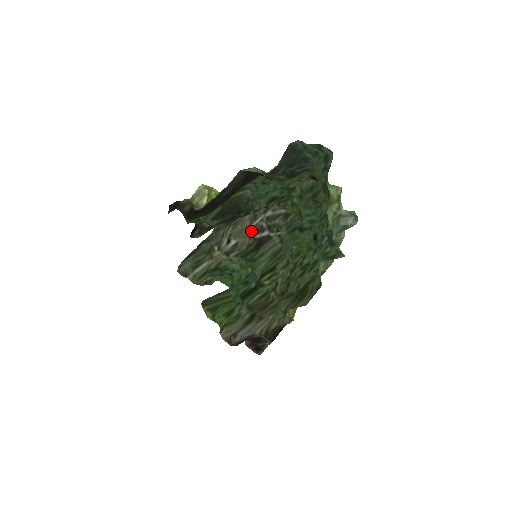
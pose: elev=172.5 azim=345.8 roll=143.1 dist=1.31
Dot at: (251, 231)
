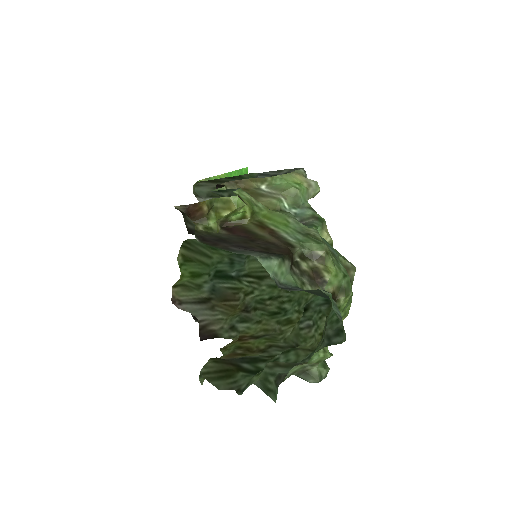
Dot at: occluded
